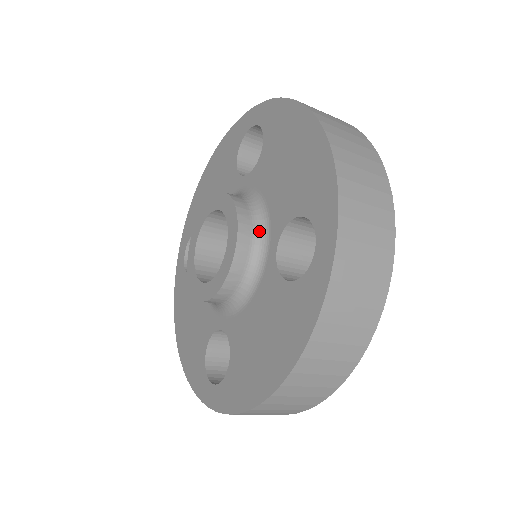
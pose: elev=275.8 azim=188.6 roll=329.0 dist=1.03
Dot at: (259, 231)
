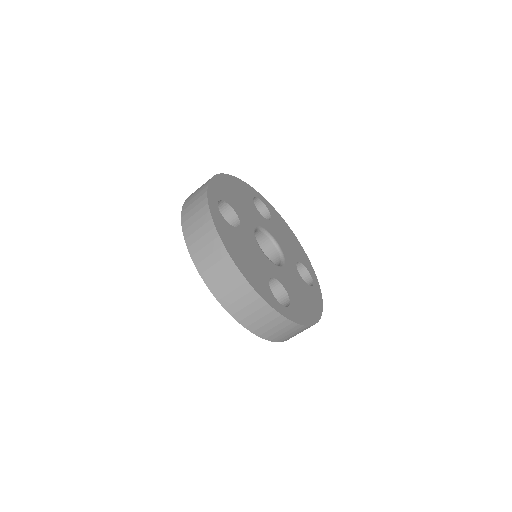
Dot at: occluded
